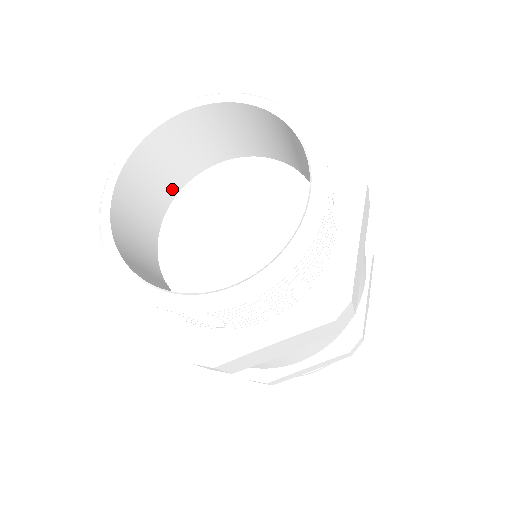
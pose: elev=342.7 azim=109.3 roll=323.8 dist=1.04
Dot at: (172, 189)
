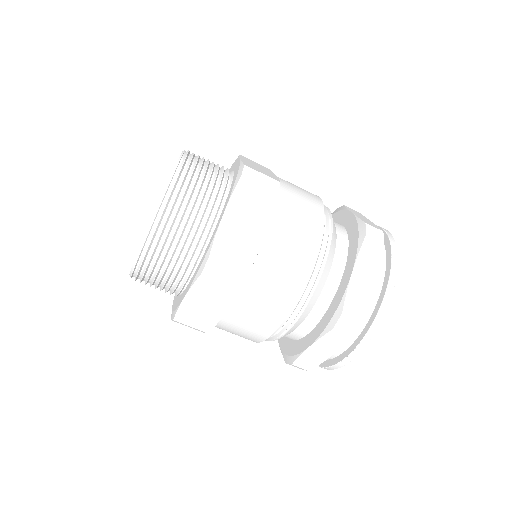
Dot at: occluded
